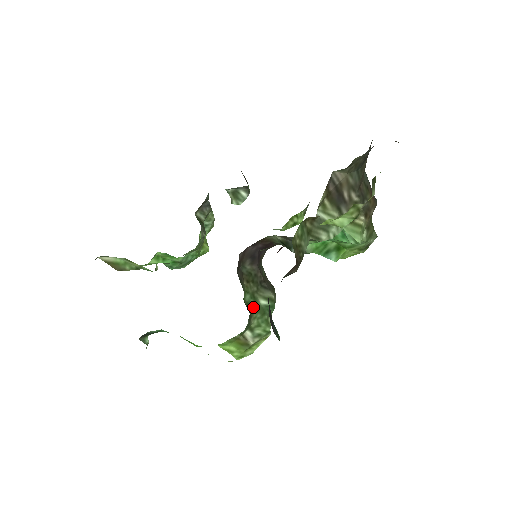
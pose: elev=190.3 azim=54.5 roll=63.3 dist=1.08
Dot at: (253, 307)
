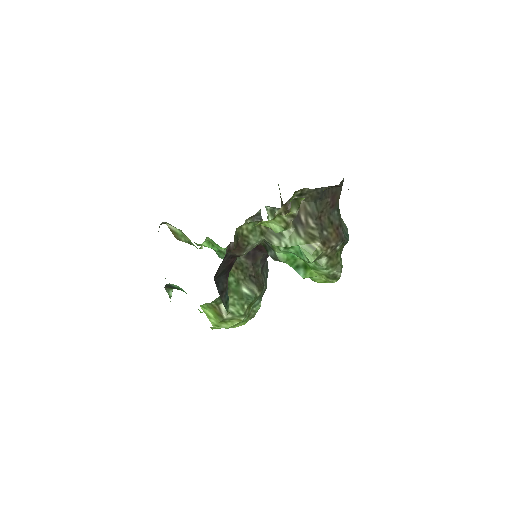
Dot at: (233, 288)
